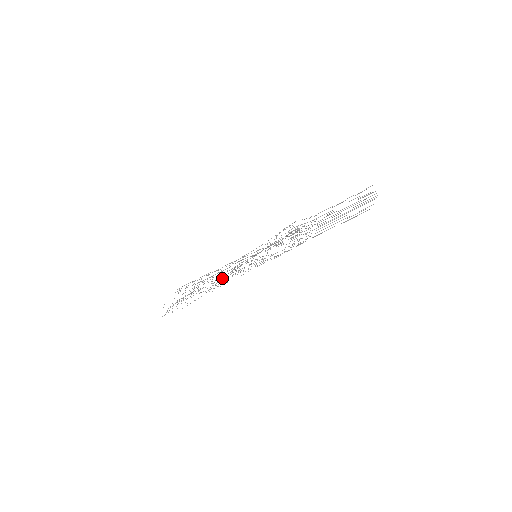
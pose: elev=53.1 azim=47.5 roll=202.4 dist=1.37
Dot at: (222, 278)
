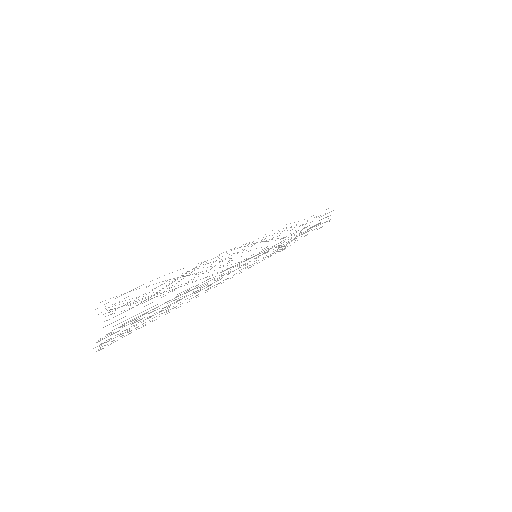
Dot at: occluded
